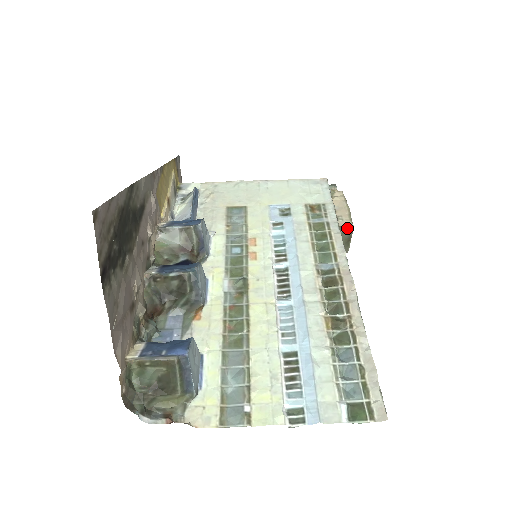
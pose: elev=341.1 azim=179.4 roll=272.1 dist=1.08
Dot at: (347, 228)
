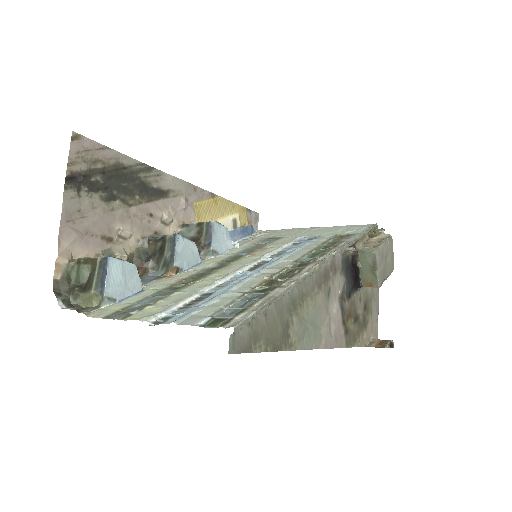
Dot at: (369, 252)
